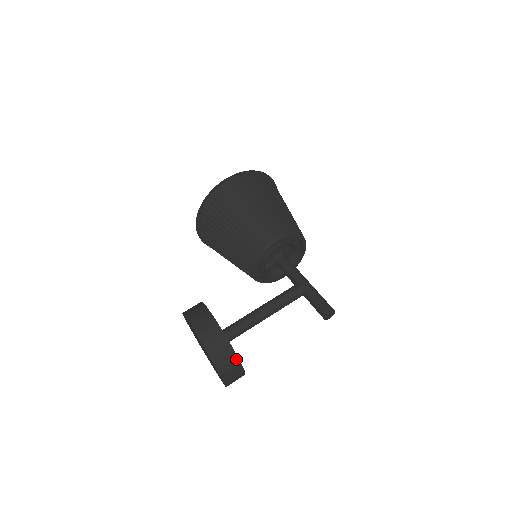
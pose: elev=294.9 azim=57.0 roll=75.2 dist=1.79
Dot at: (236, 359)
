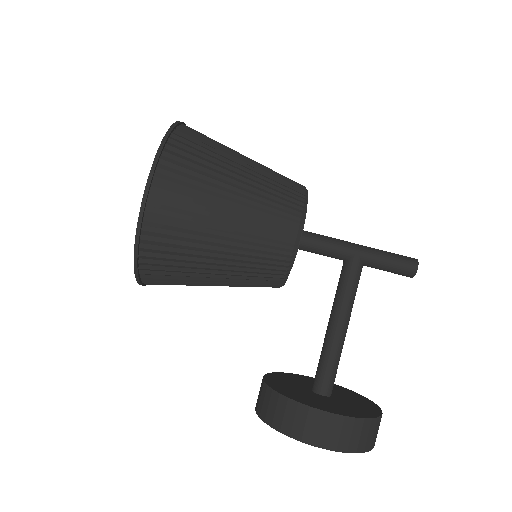
Dot at: (380, 419)
